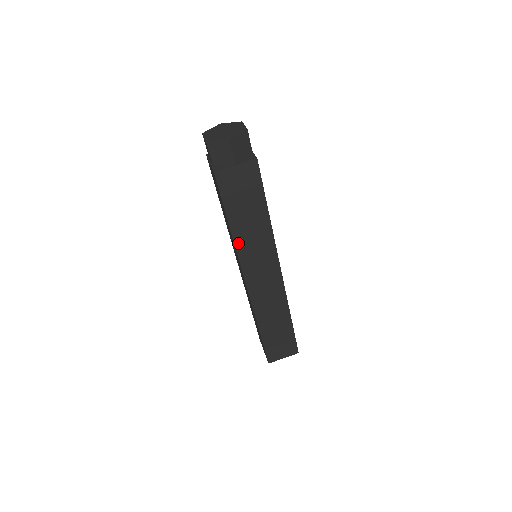
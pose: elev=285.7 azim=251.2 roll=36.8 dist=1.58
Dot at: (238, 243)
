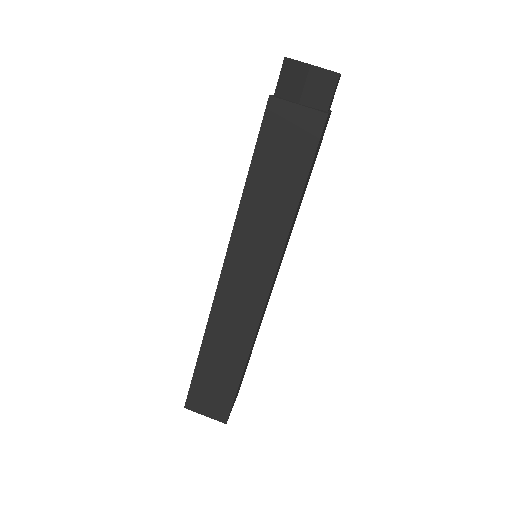
Dot at: (243, 211)
